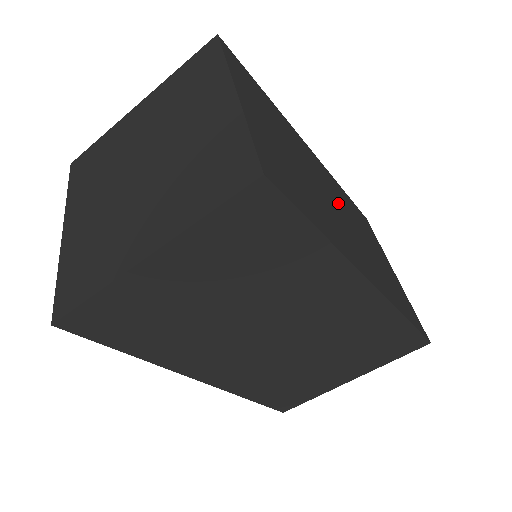
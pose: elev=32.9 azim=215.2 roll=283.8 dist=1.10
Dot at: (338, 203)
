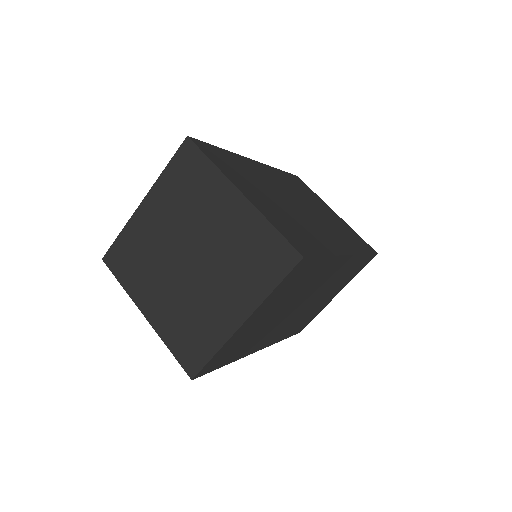
Dot at: (296, 198)
